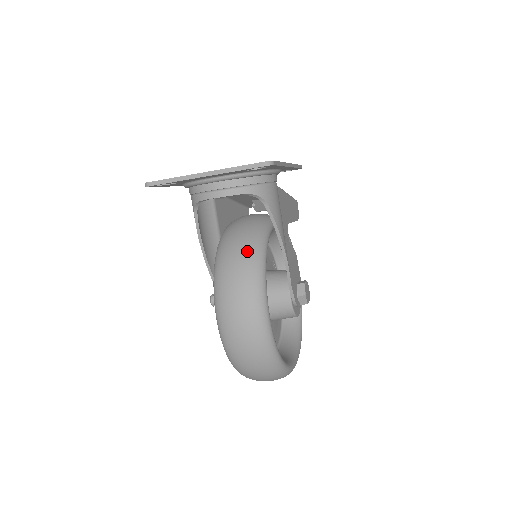
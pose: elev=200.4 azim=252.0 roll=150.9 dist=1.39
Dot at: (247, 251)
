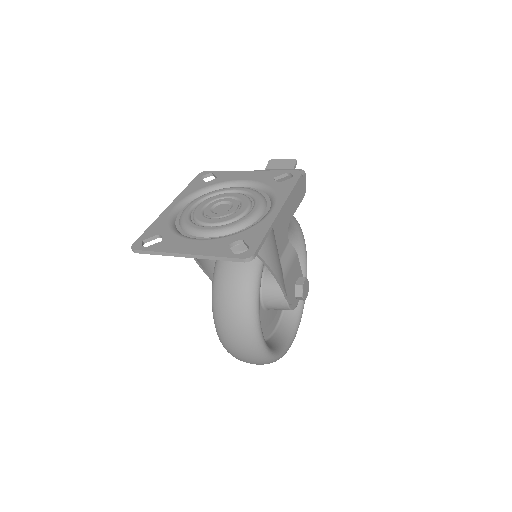
Dot at: (240, 285)
